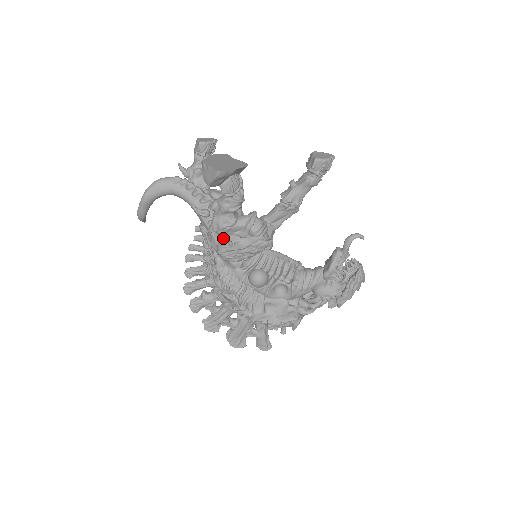
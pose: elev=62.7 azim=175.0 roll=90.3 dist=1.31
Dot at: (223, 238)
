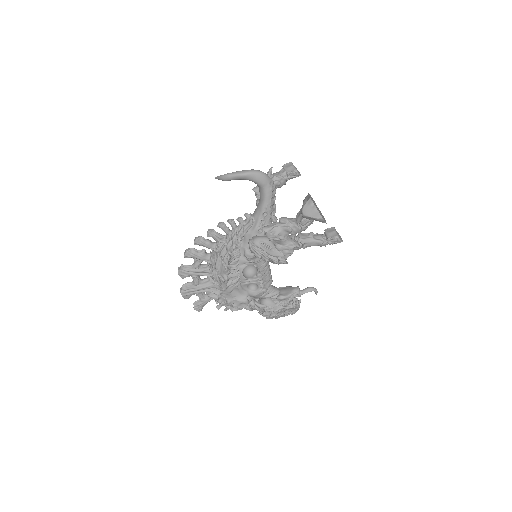
Dot at: (264, 238)
